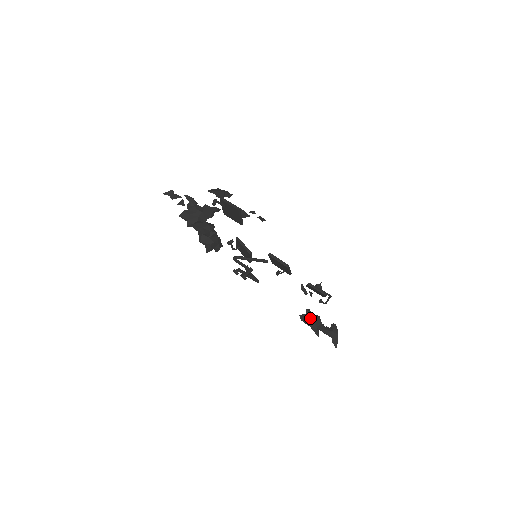
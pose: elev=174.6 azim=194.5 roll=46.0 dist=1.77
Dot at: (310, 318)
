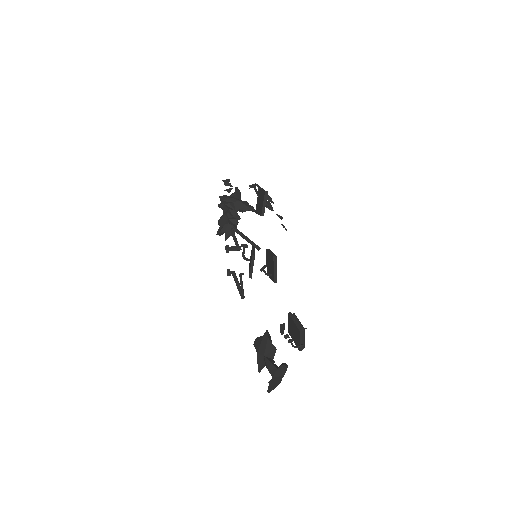
Dot at: (264, 342)
